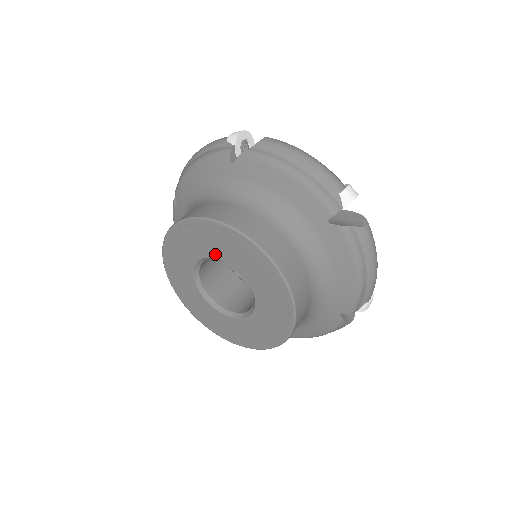
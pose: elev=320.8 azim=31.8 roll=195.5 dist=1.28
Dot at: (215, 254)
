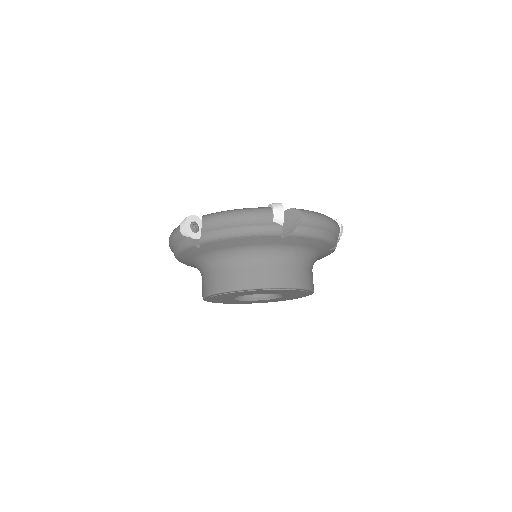
Dot at: occluded
